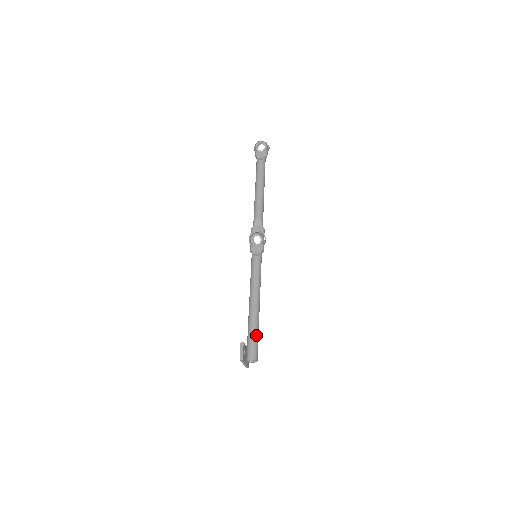
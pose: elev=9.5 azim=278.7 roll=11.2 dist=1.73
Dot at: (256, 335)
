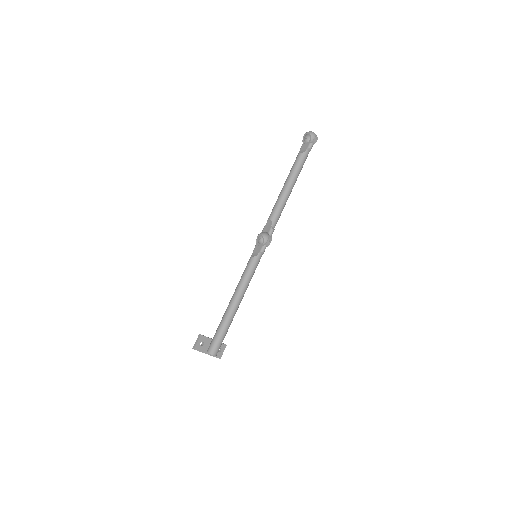
Dot at: (221, 332)
